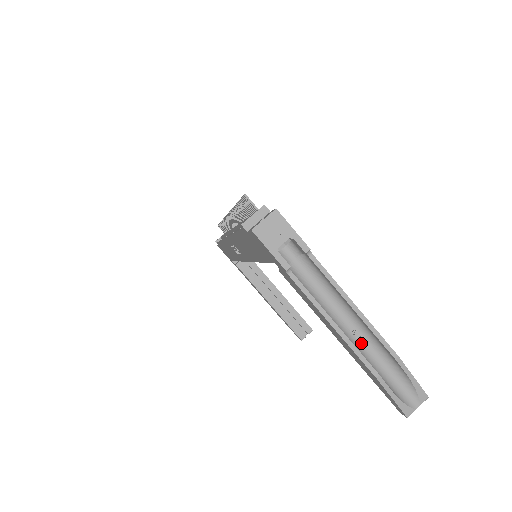
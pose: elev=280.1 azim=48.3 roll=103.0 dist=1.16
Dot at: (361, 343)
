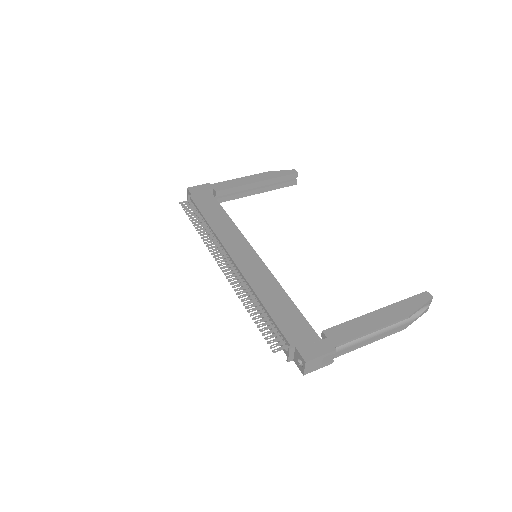
Dot at: occluded
